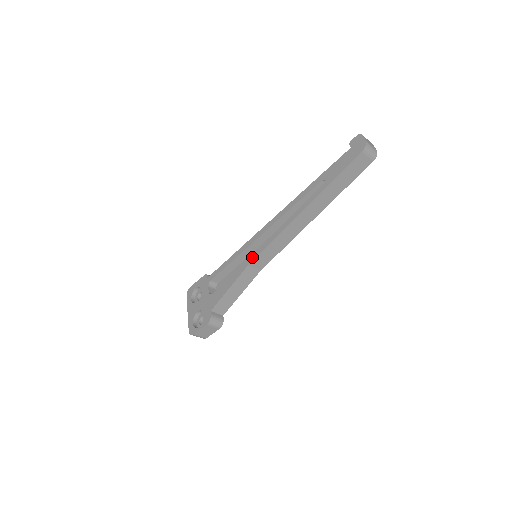
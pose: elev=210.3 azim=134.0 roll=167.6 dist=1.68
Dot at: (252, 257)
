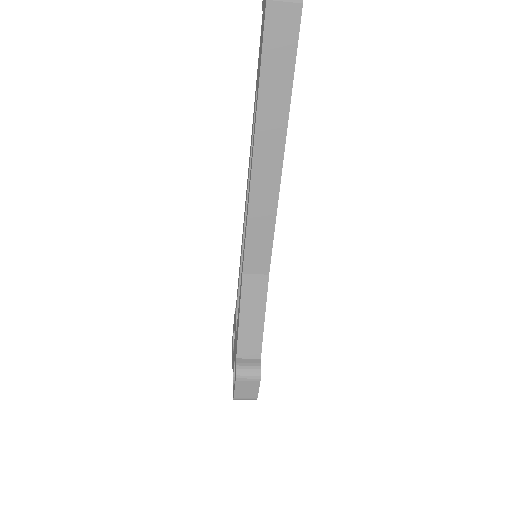
Dot at: occluded
